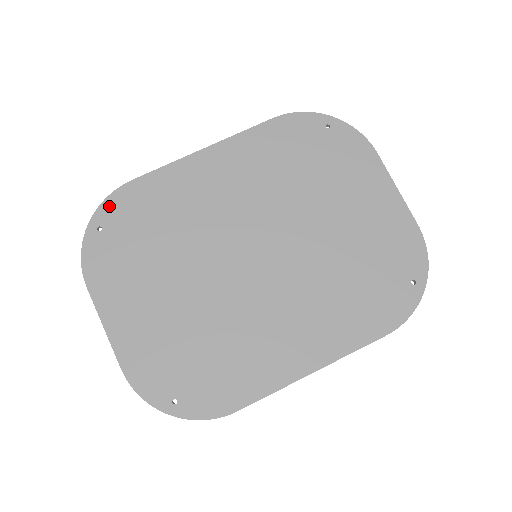
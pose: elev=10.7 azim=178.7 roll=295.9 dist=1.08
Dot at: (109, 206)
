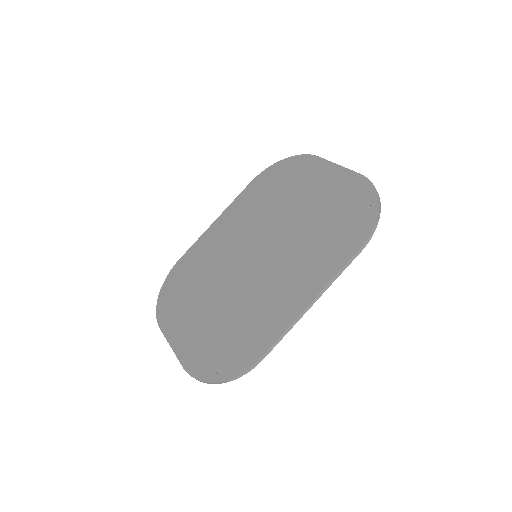
Dot at: (169, 279)
